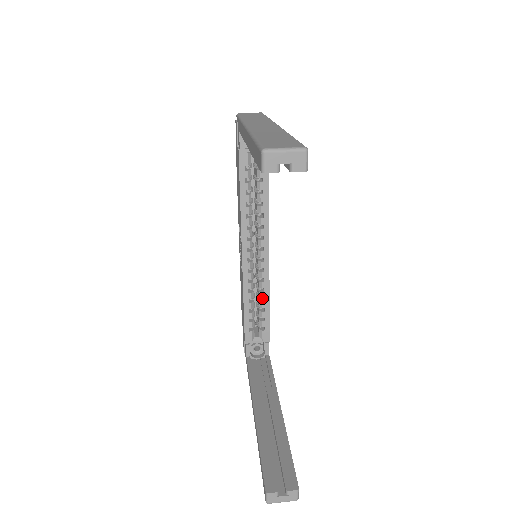
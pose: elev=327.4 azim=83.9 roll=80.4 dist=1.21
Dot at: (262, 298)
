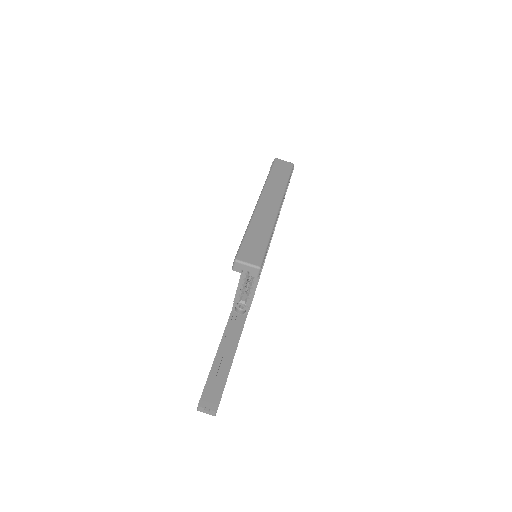
Dot at: occluded
